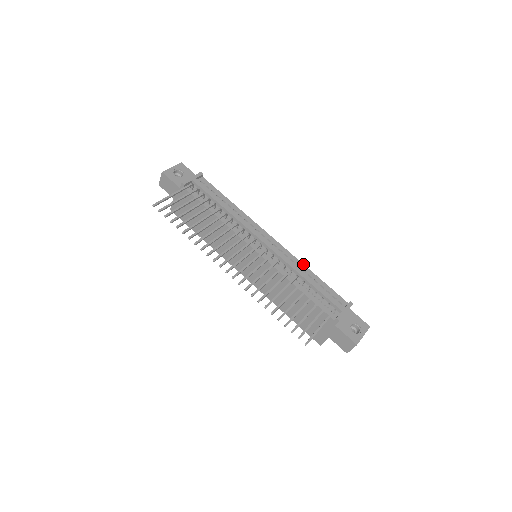
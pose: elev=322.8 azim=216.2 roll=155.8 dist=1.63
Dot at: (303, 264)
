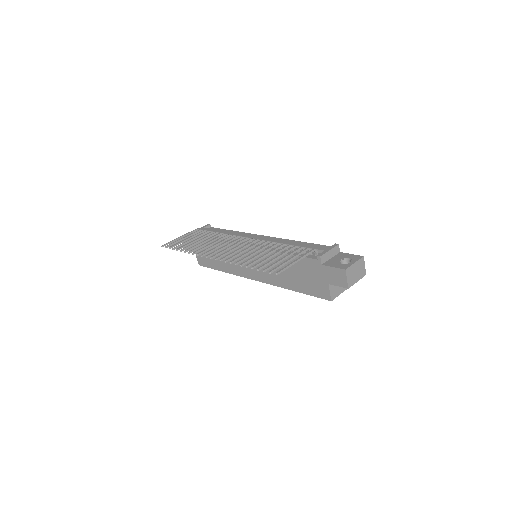
Dot at: (291, 240)
